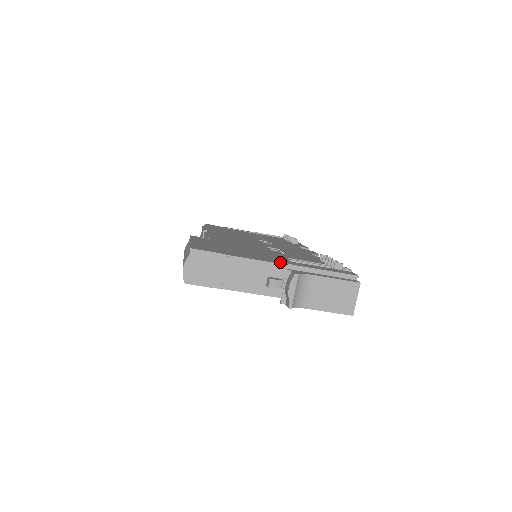
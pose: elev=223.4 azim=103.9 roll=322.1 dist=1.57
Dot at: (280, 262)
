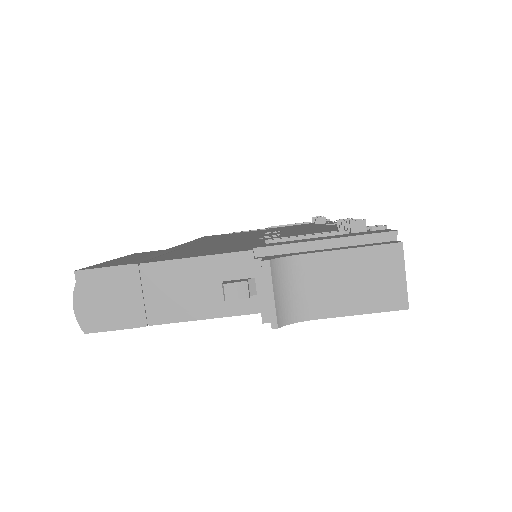
Dot at: (242, 249)
